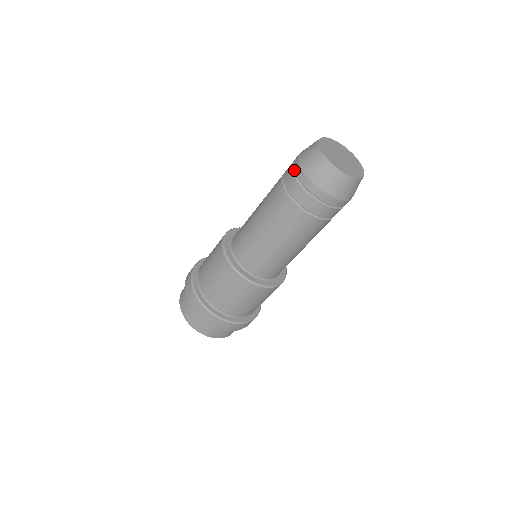
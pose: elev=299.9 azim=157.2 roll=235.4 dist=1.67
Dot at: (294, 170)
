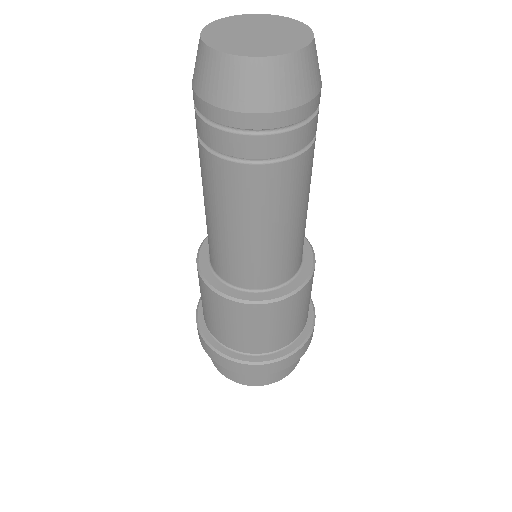
Dot at: (219, 124)
